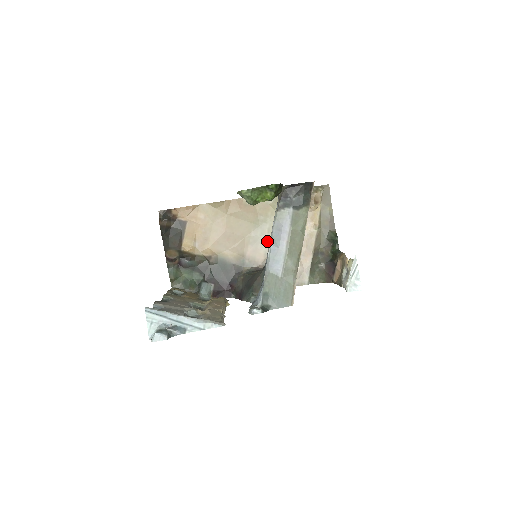
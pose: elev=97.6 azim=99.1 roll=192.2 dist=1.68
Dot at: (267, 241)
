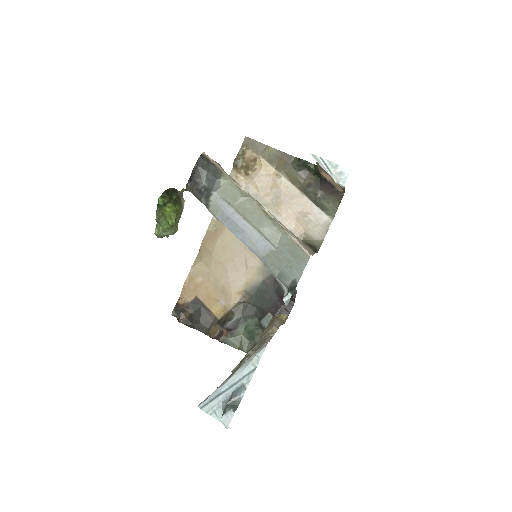
Dot at: occluded
